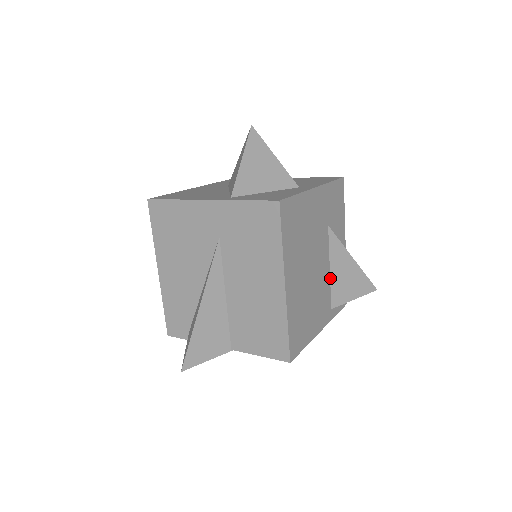
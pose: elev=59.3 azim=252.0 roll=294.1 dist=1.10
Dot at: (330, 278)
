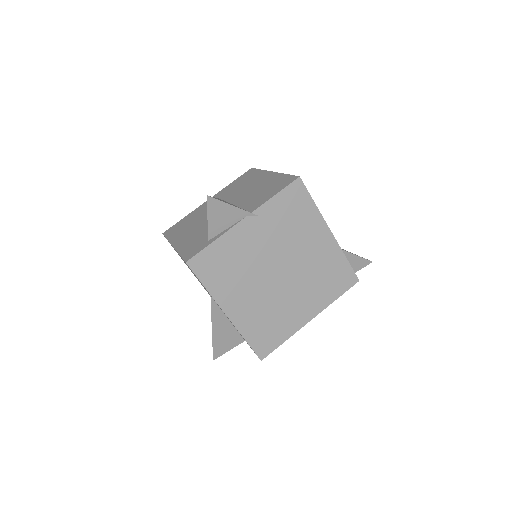
Dot at: occluded
